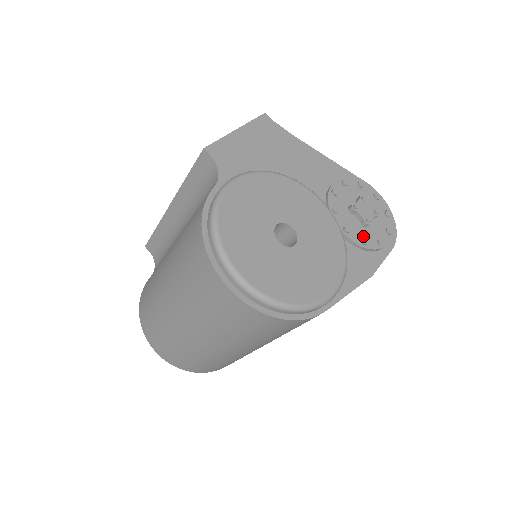
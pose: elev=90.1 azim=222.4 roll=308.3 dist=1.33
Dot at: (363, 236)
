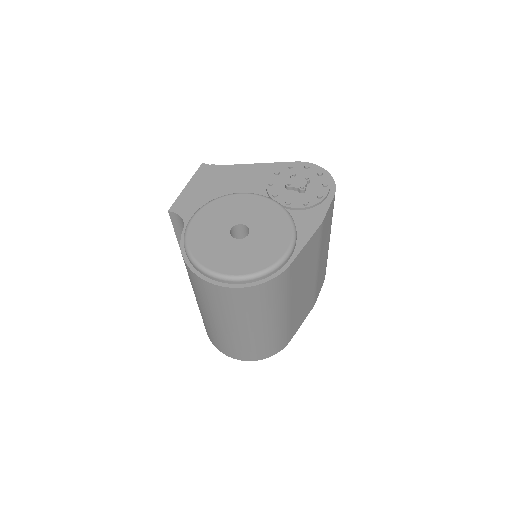
Dot at: (304, 200)
